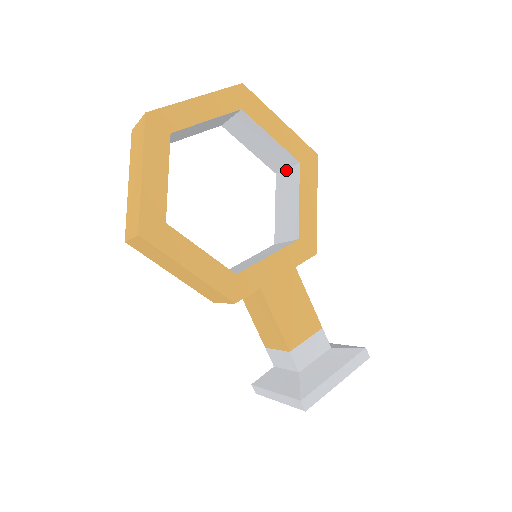
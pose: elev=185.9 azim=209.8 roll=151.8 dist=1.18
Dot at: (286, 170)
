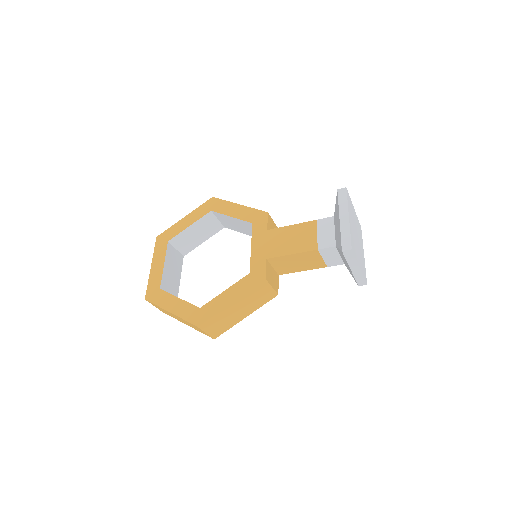
Dot at: (219, 220)
